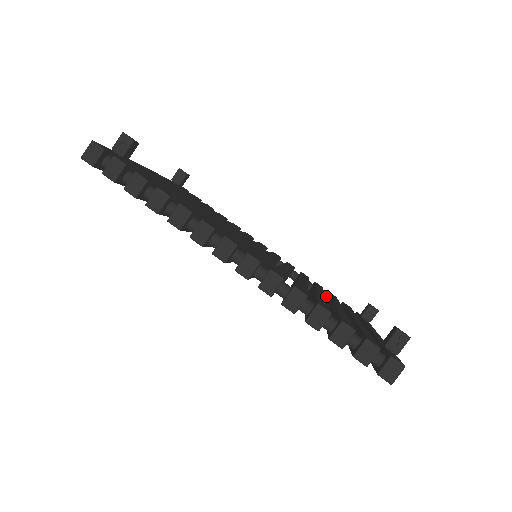
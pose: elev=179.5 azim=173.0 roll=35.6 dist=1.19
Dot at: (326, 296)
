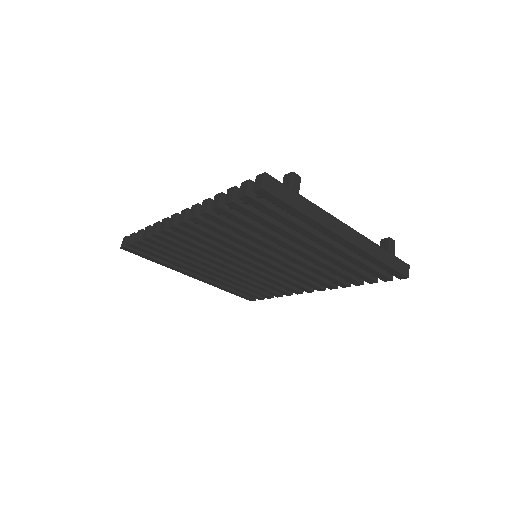
Dot at: occluded
